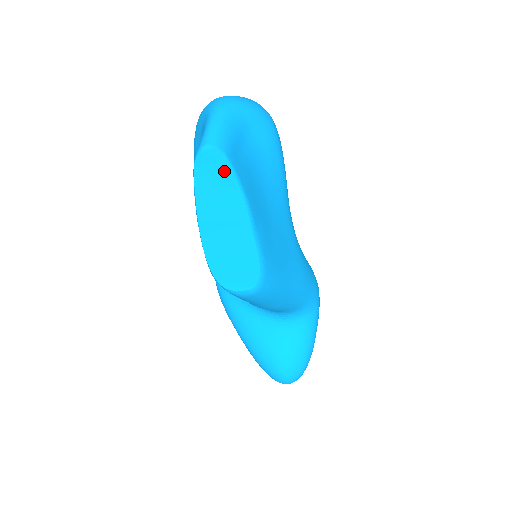
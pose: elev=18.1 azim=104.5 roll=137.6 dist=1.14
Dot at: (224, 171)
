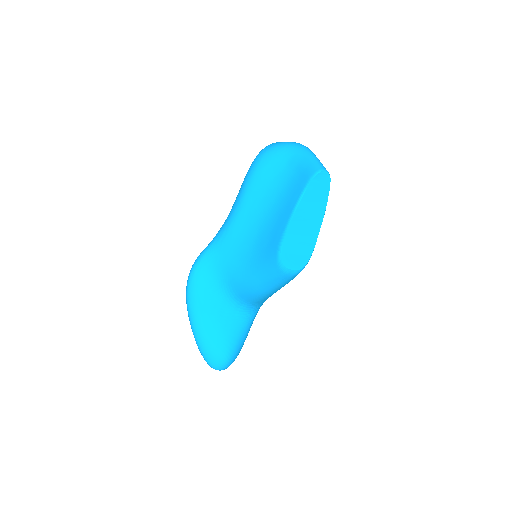
Dot at: (326, 188)
